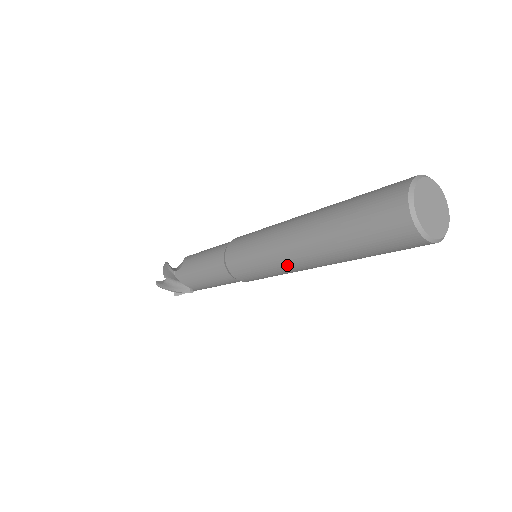
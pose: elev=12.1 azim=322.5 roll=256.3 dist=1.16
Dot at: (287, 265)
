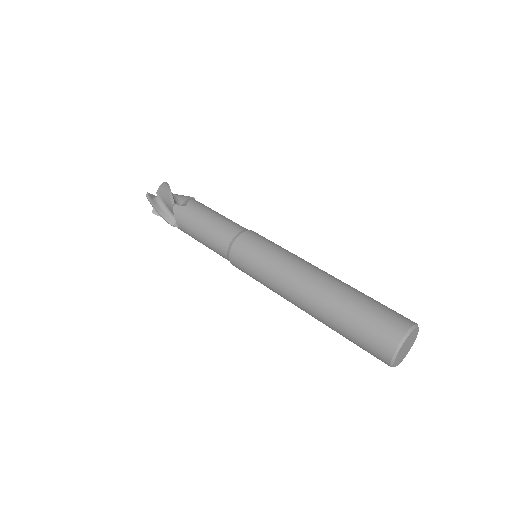
Dot at: (282, 292)
